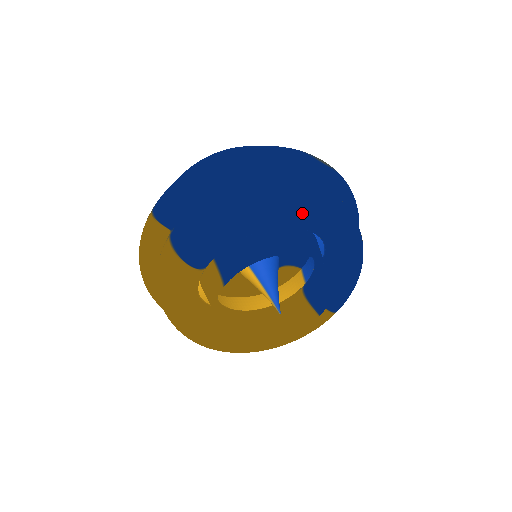
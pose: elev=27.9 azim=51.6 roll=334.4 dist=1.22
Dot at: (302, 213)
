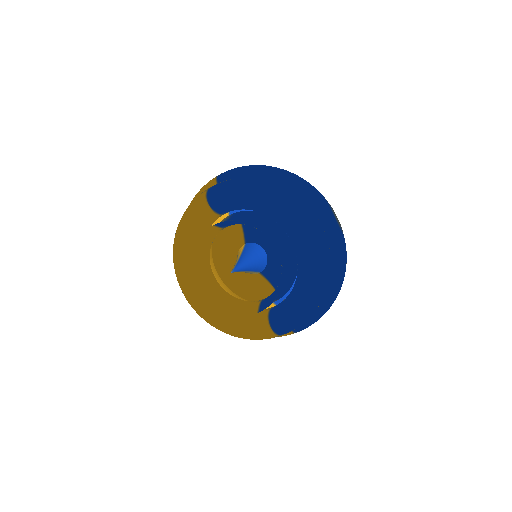
Dot at: (290, 214)
